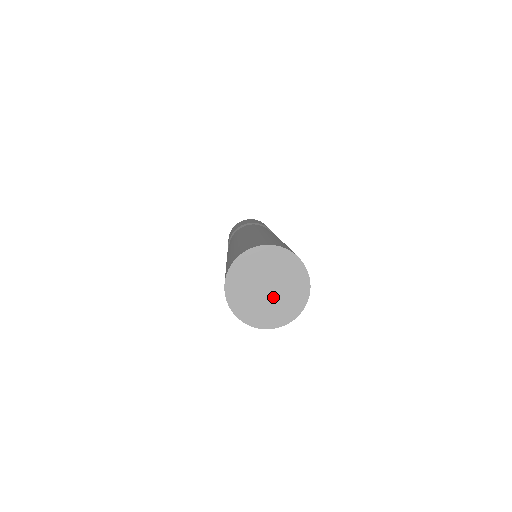
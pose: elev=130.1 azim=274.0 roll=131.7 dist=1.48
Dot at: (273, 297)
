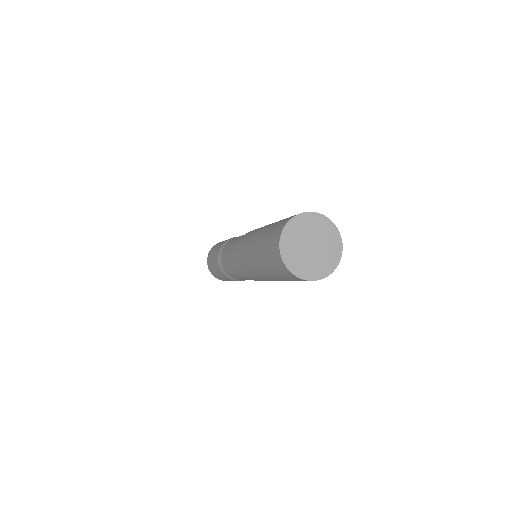
Dot at: (319, 250)
